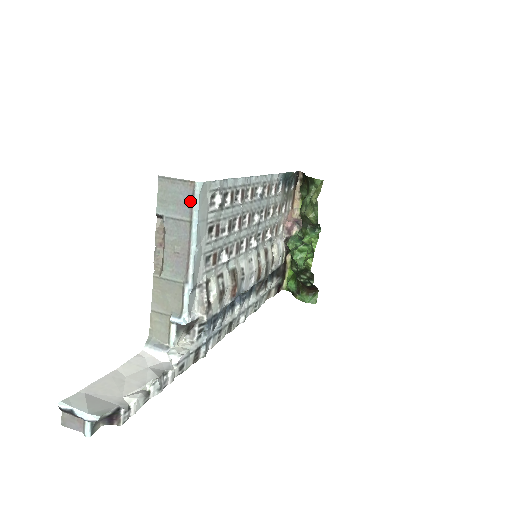
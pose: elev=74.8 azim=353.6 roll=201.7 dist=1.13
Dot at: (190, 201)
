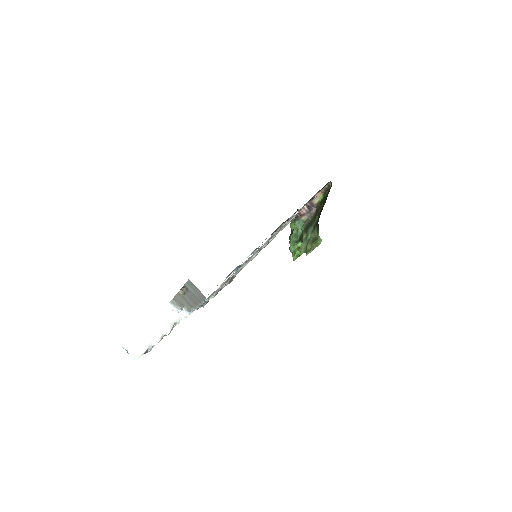
Dot at: (202, 298)
